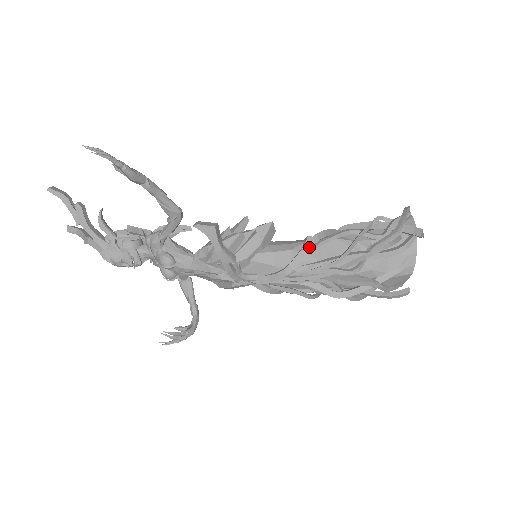
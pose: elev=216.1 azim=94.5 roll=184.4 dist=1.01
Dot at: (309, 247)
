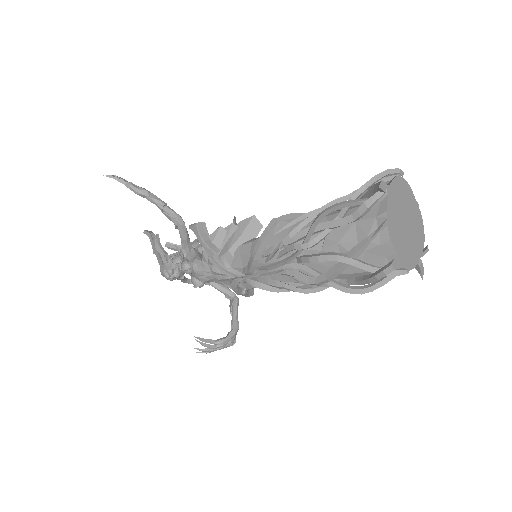
Dot at: (271, 228)
